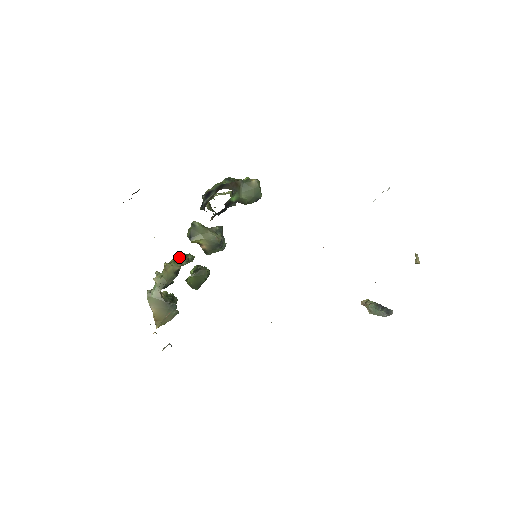
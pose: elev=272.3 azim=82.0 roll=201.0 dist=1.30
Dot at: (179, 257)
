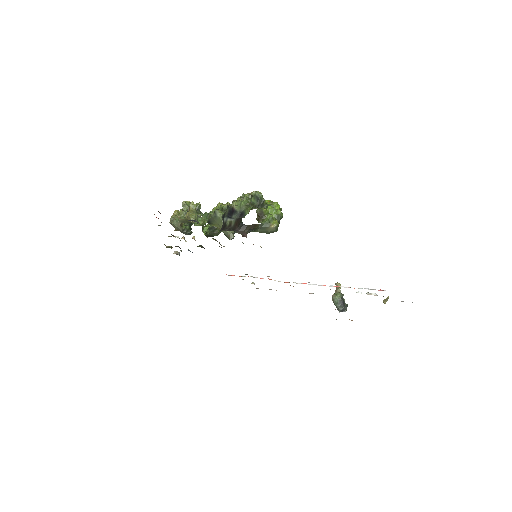
Dot at: (197, 225)
